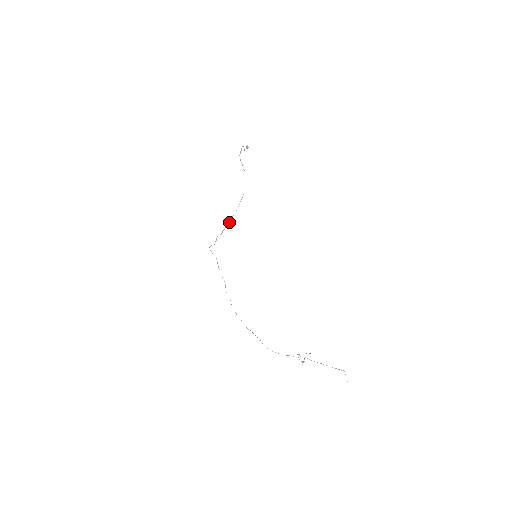
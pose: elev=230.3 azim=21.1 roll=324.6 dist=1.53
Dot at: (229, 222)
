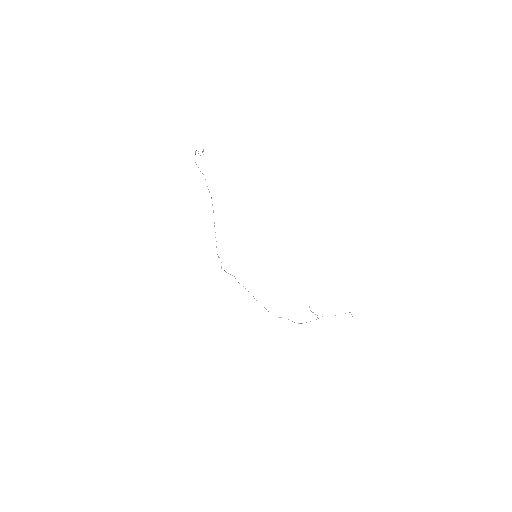
Dot at: occluded
